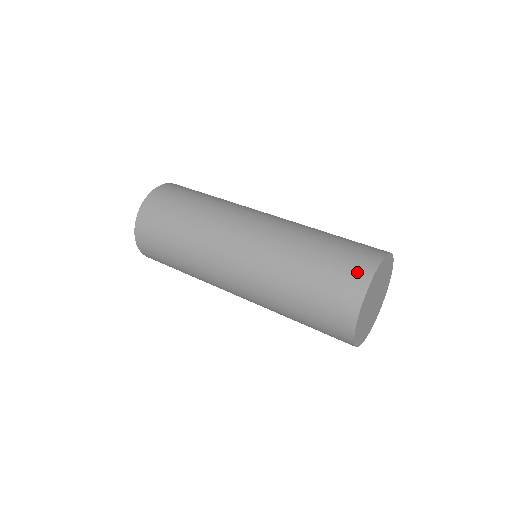
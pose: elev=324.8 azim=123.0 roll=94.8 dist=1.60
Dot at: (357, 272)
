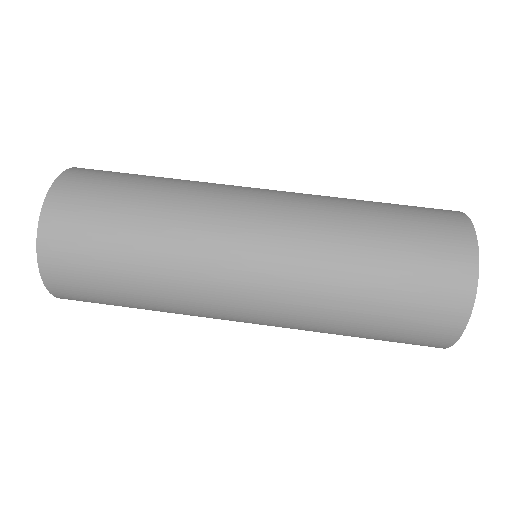
Dot at: (454, 273)
